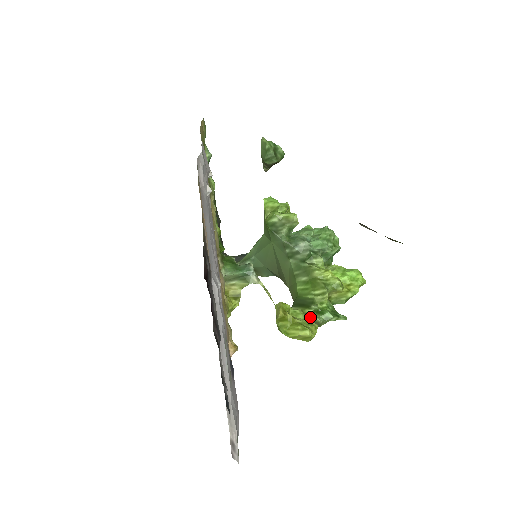
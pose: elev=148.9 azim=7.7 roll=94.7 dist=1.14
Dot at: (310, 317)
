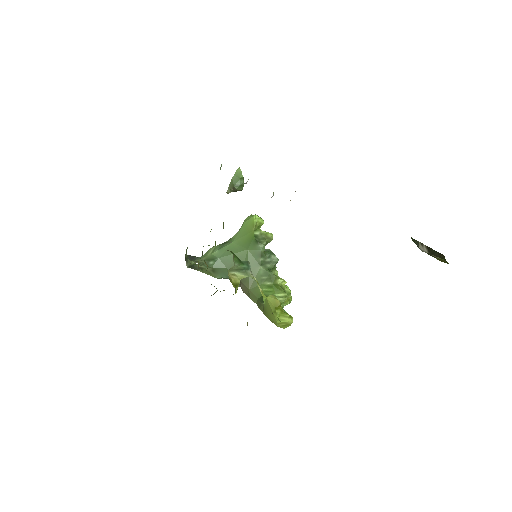
Dot at: occluded
